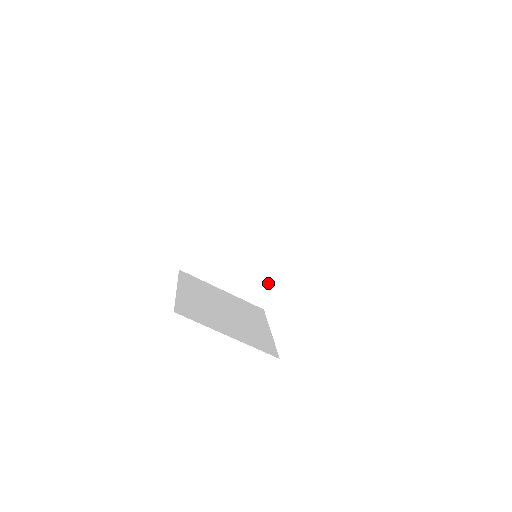
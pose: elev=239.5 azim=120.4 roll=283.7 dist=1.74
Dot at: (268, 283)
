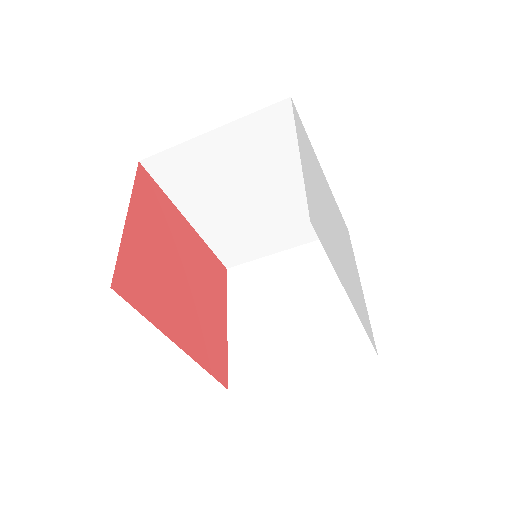
Dot at: occluded
